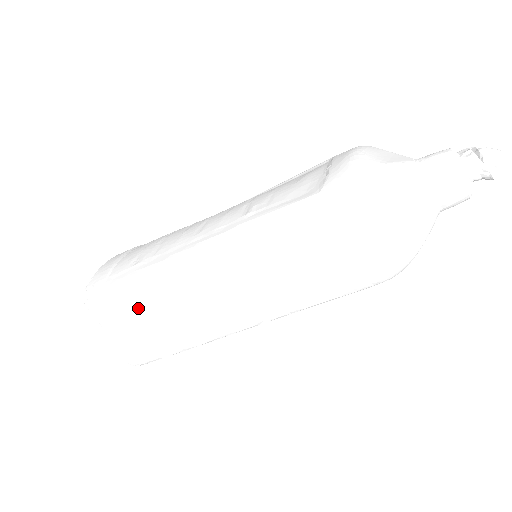
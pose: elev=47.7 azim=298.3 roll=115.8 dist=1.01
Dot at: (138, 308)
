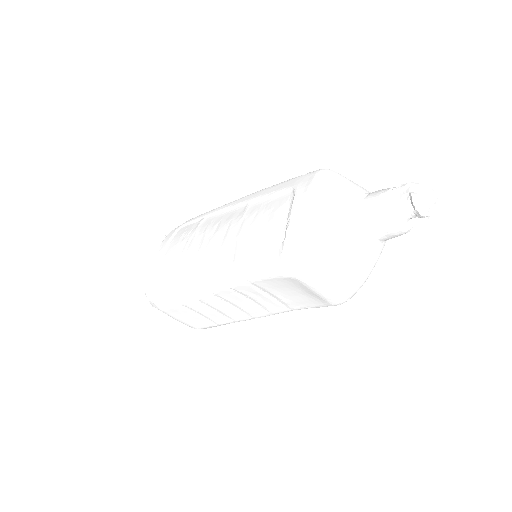
Dot at: (183, 313)
